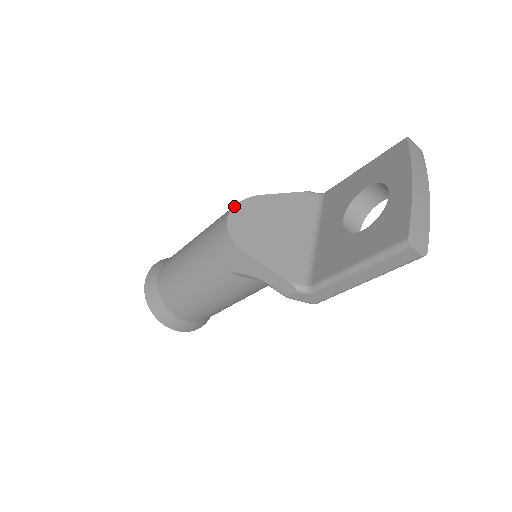
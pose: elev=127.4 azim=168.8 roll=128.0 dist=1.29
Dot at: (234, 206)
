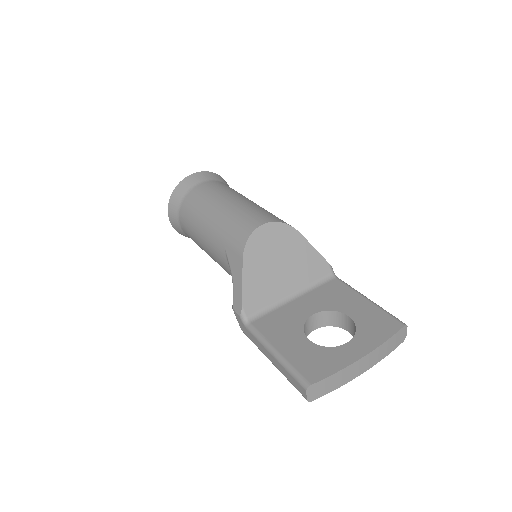
Dot at: (276, 221)
